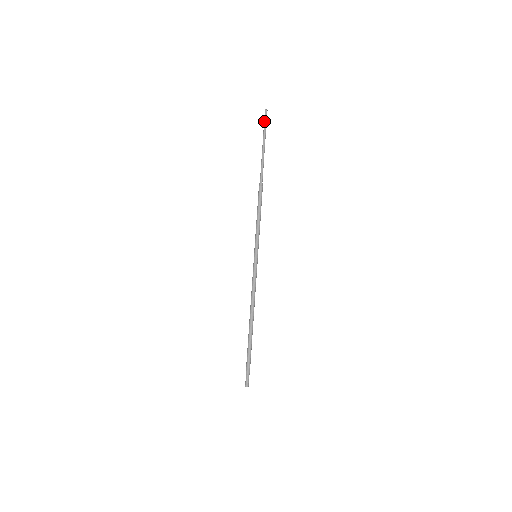
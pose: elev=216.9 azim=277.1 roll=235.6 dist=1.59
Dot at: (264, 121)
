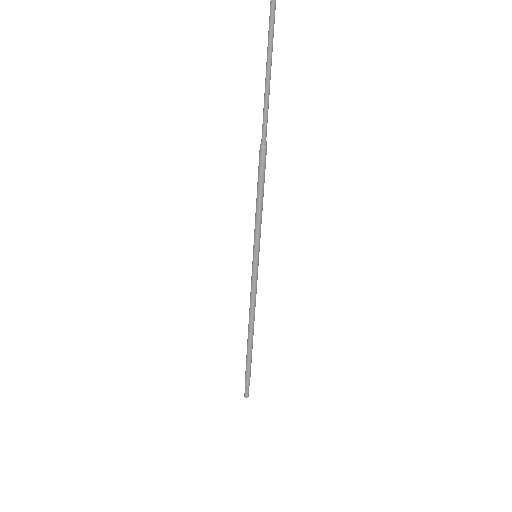
Dot at: (270, 10)
